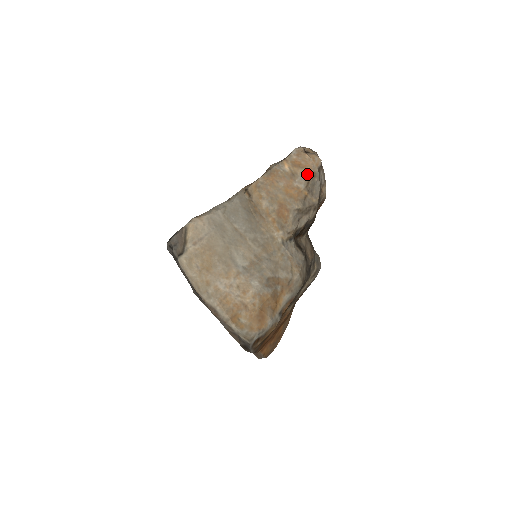
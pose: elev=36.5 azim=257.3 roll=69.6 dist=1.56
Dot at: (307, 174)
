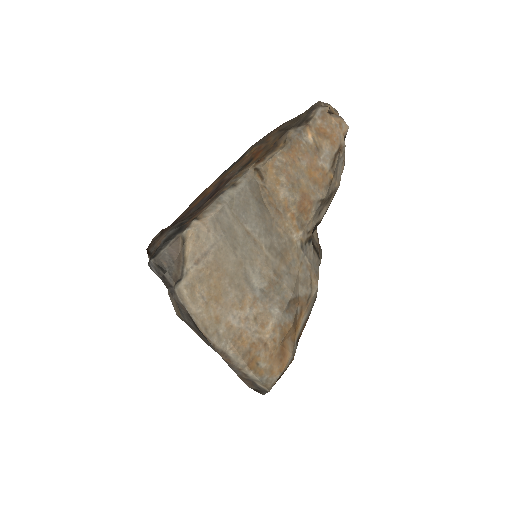
Dot at: (333, 148)
